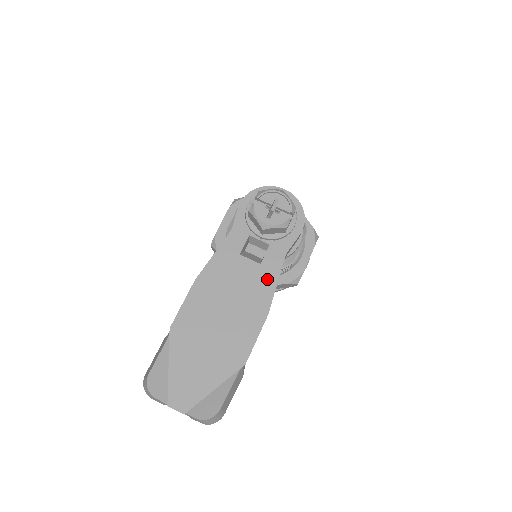
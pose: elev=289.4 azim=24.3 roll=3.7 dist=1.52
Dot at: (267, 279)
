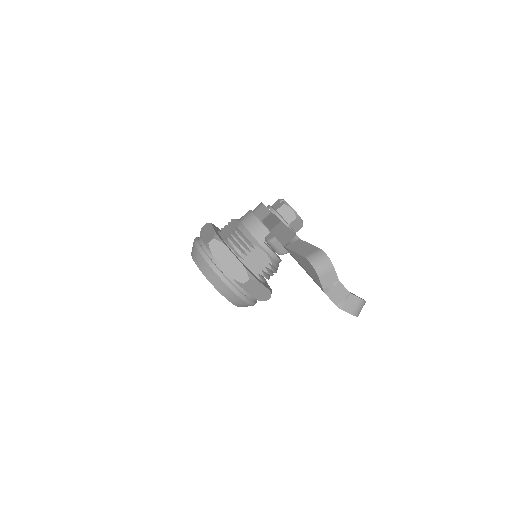
Dot at: occluded
